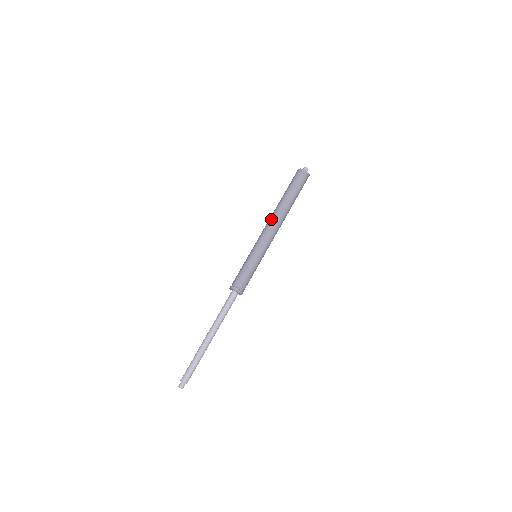
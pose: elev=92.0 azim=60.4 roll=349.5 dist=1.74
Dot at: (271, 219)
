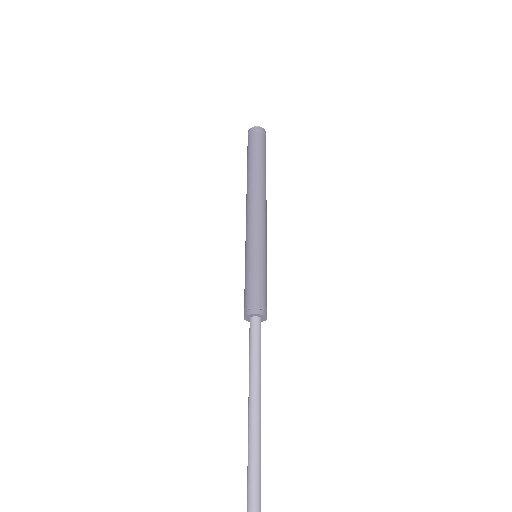
Dot at: (248, 199)
